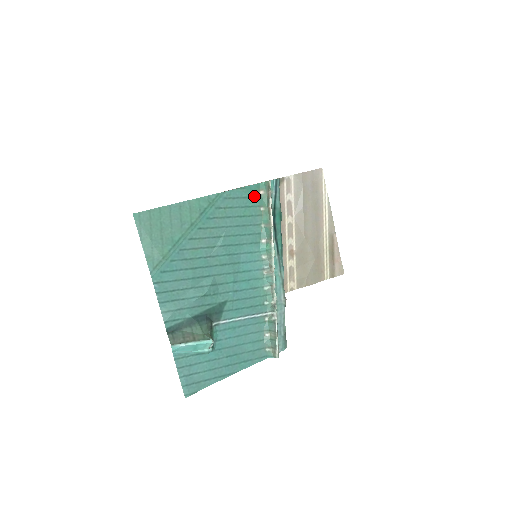
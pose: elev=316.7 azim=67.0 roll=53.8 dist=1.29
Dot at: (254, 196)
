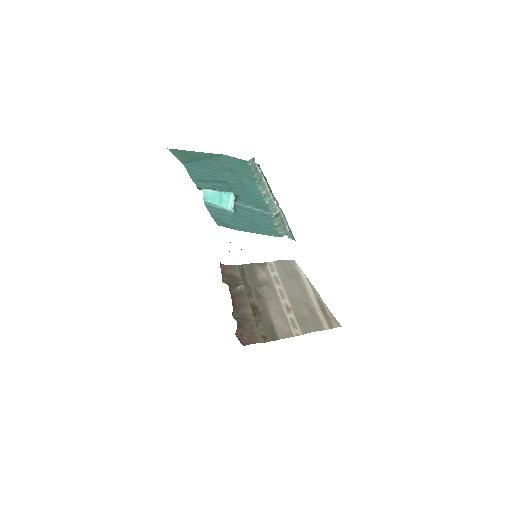
Dot at: (245, 164)
